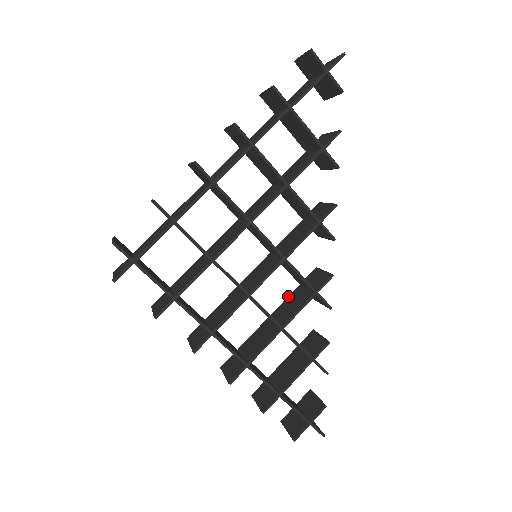
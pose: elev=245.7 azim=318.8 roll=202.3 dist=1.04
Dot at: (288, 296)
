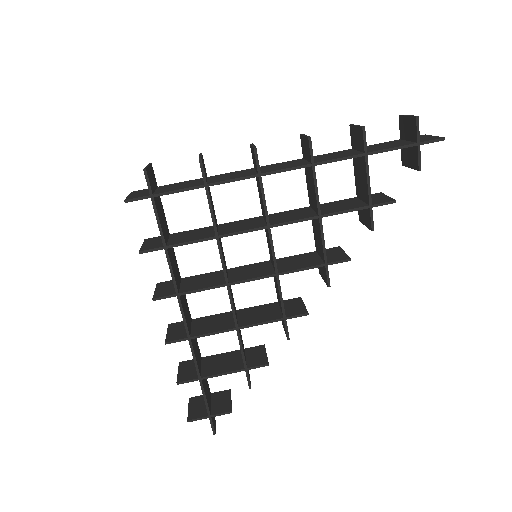
Dot at: occluded
